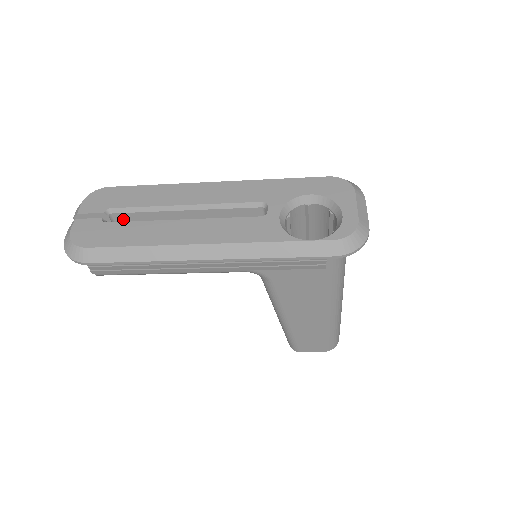
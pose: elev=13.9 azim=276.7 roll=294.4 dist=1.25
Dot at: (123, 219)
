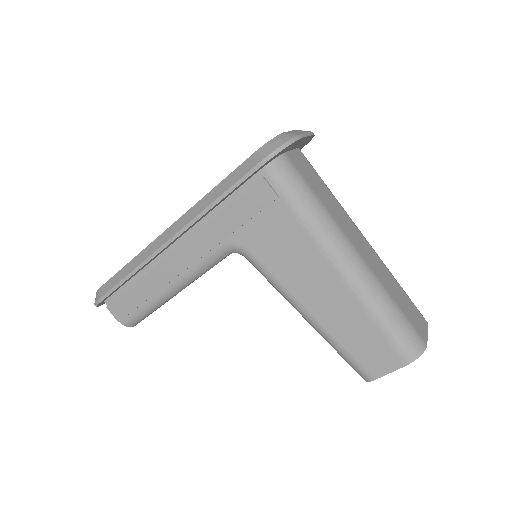
Dot at: occluded
